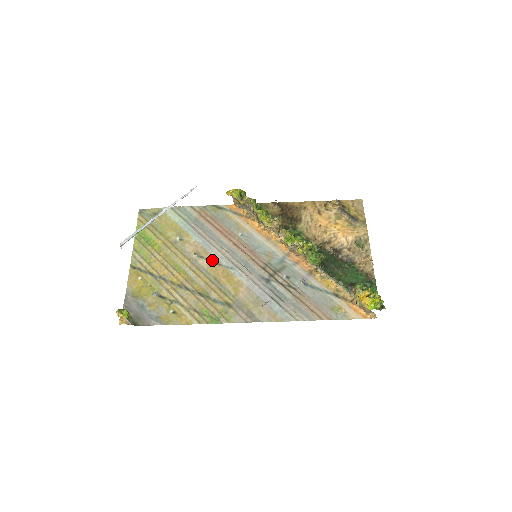
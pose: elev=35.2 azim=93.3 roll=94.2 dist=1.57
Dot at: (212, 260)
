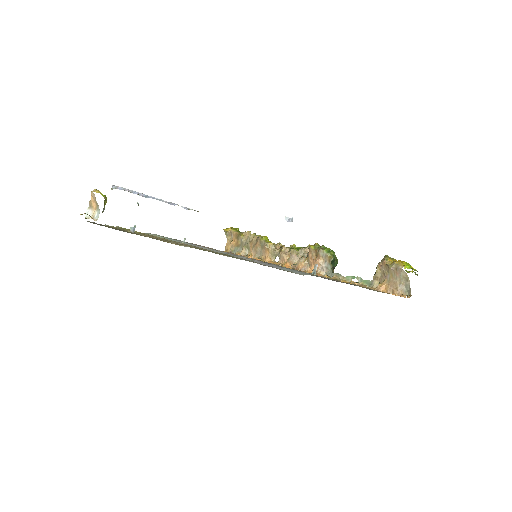
Dot at: occluded
